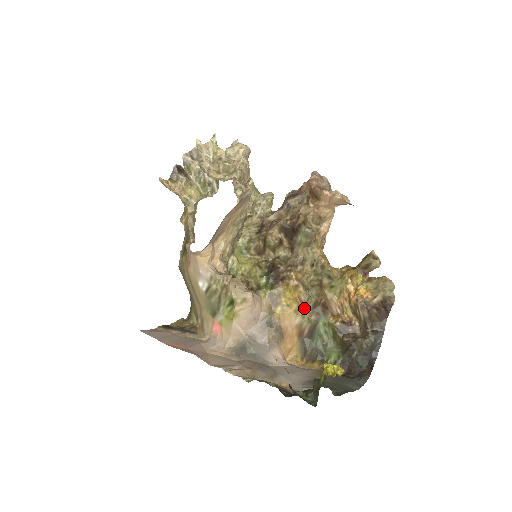
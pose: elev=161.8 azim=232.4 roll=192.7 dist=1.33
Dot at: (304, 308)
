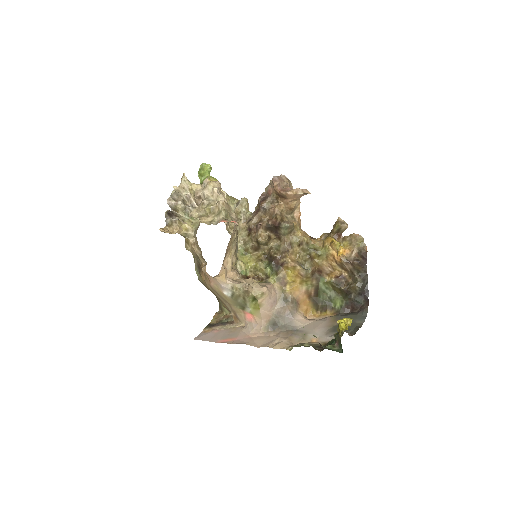
Dot at: (305, 279)
